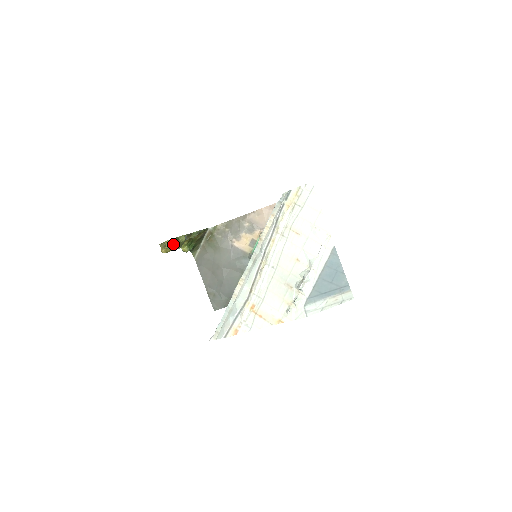
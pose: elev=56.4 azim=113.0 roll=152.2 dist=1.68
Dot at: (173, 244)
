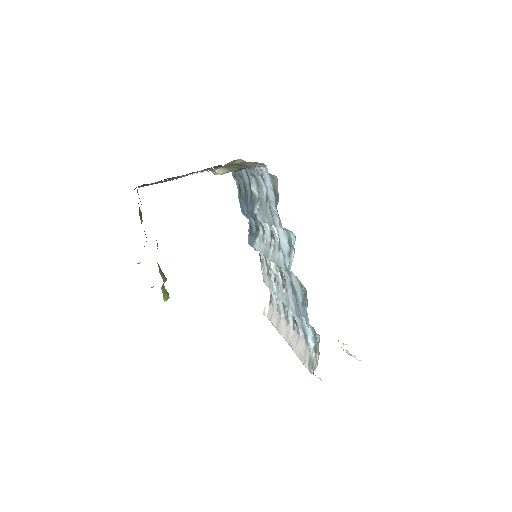
Dot at: (167, 299)
